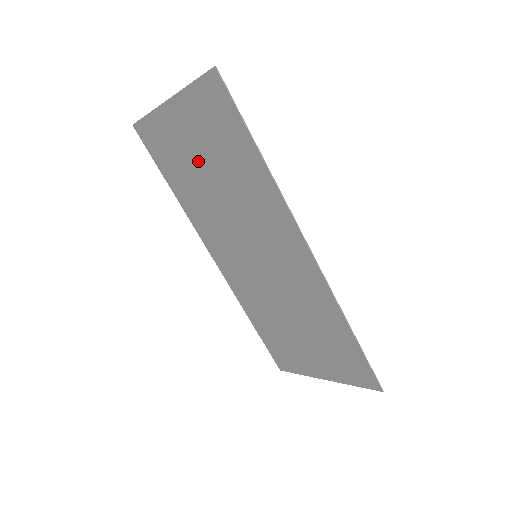
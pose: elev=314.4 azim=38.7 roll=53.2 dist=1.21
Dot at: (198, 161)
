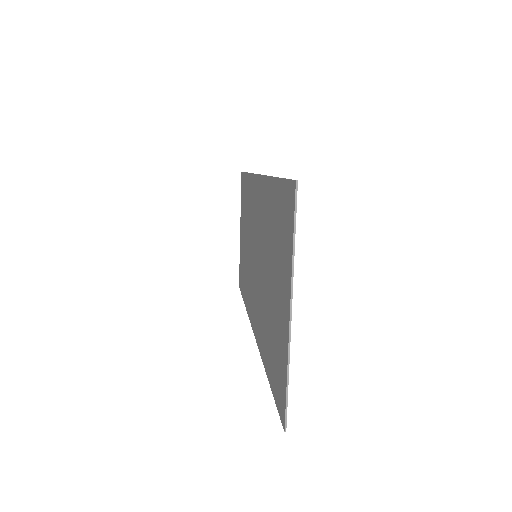
Dot at: (244, 242)
